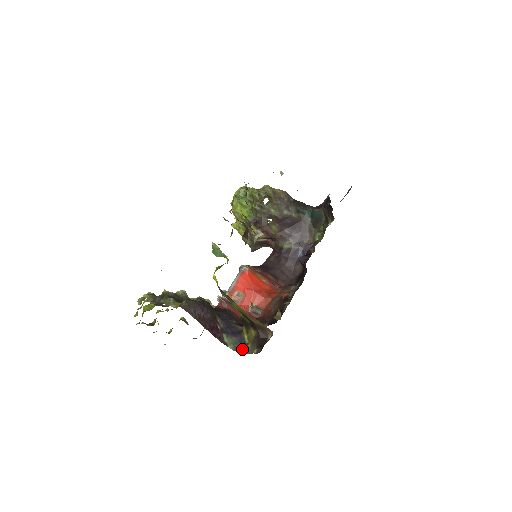
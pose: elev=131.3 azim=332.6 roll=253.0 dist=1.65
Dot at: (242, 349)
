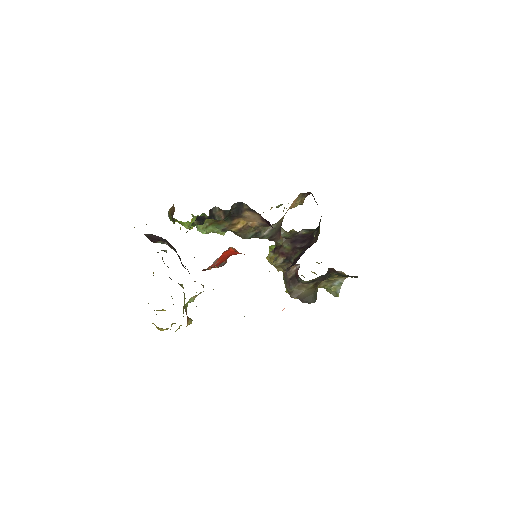
Dot at: occluded
